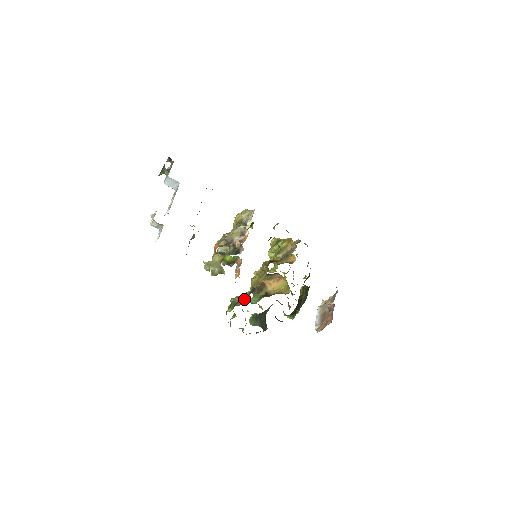
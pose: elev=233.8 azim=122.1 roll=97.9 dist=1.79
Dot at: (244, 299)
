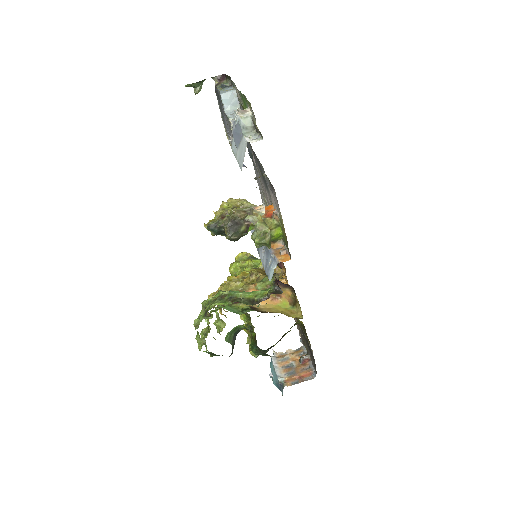
Dot at: (250, 298)
